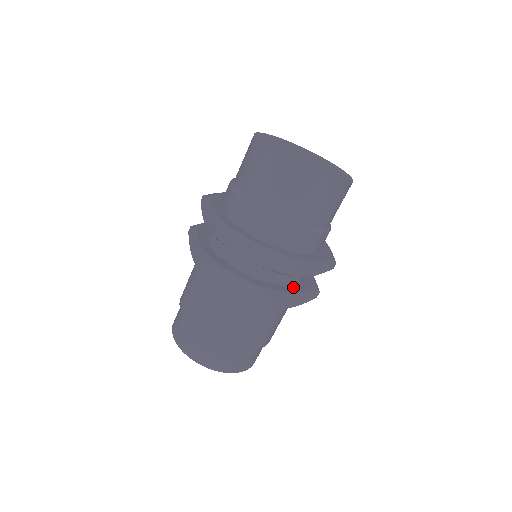
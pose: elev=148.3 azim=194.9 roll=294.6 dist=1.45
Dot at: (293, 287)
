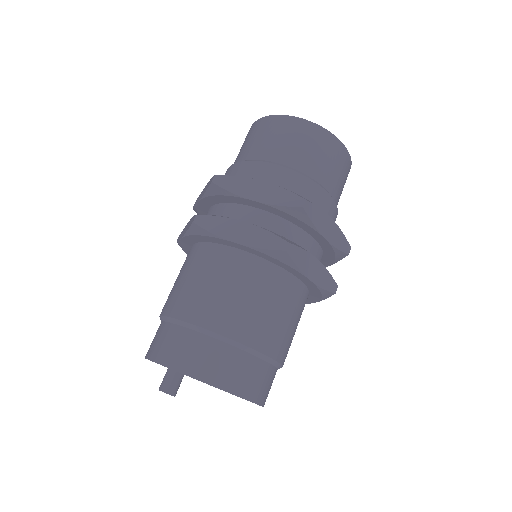
Dot at: occluded
